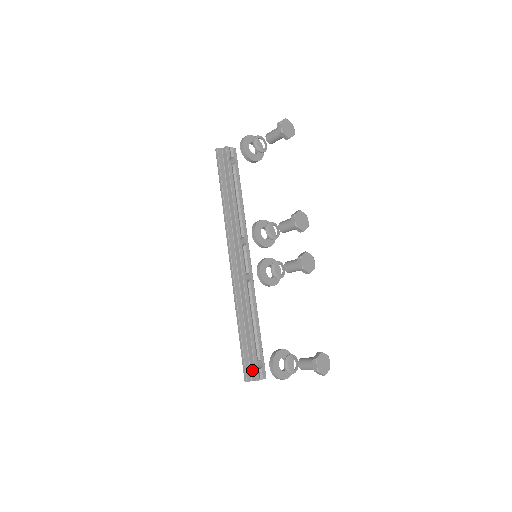
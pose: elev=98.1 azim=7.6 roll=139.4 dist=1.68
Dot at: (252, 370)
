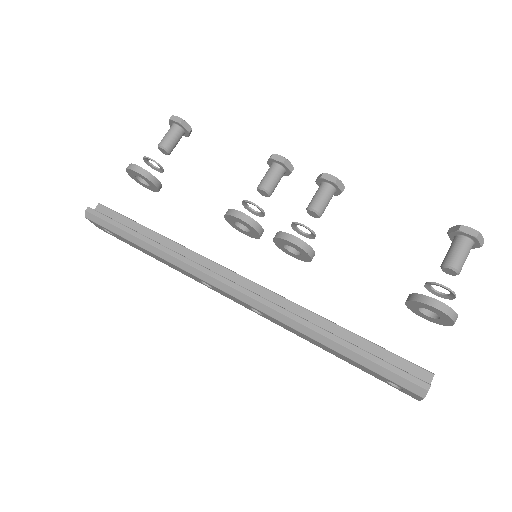
Dot at: (412, 370)
